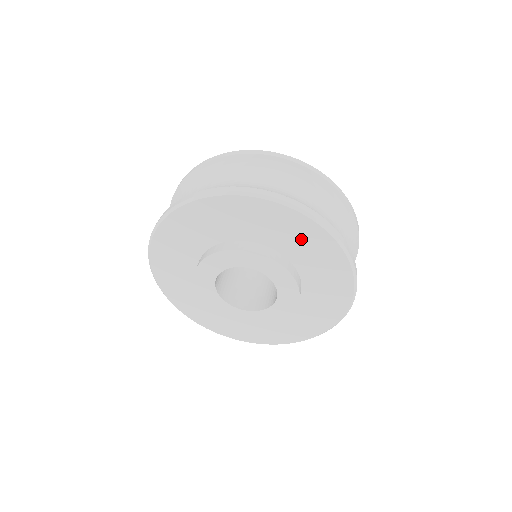
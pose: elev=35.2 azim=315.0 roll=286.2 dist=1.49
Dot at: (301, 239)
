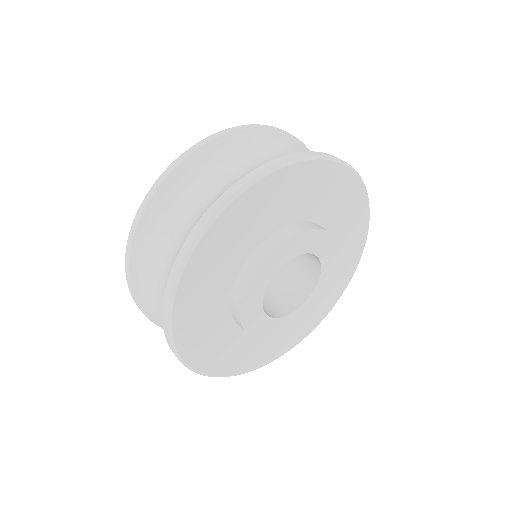
Dot at: (302, 190)
